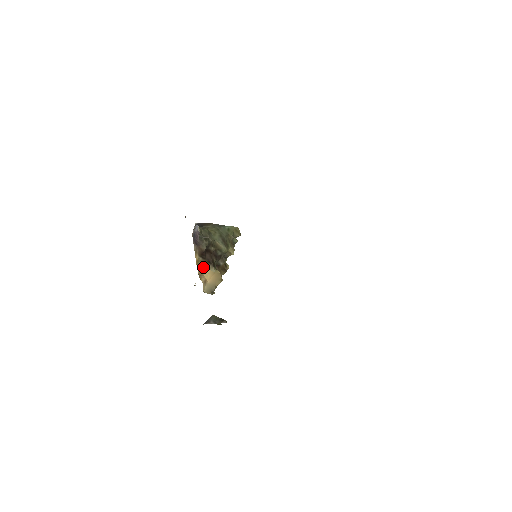
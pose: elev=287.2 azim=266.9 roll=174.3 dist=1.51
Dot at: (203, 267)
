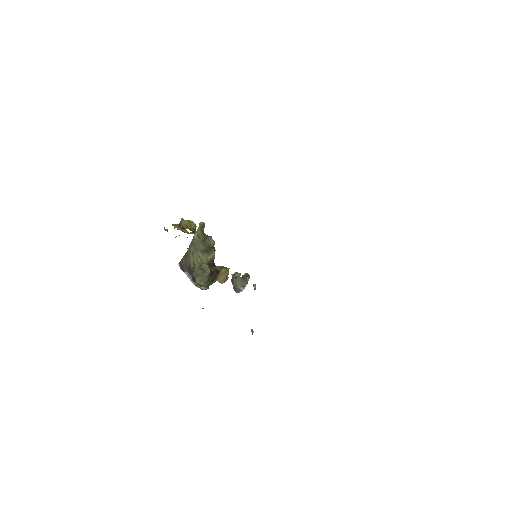
Dot at: occluded
